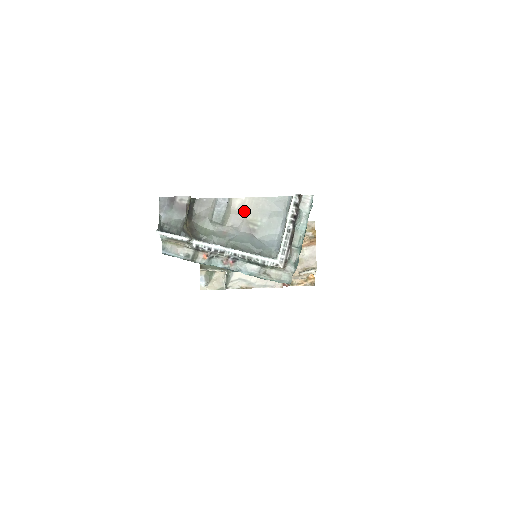
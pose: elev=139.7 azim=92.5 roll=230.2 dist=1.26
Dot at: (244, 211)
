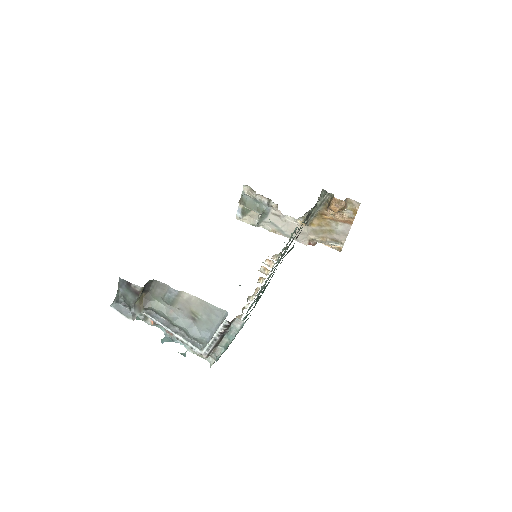
Dot at: (190, 303)
